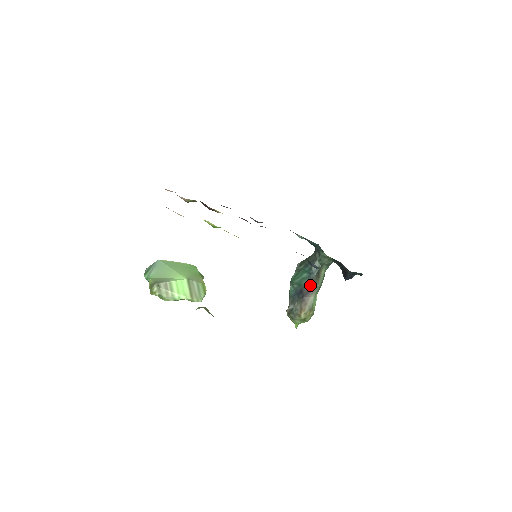
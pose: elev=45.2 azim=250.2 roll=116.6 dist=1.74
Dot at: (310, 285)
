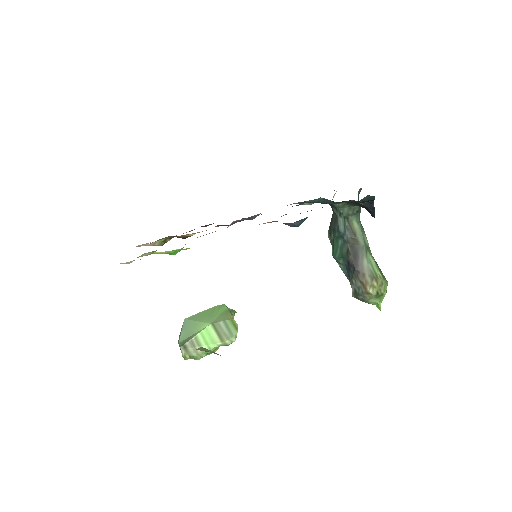
Dot at: (352, 250)
